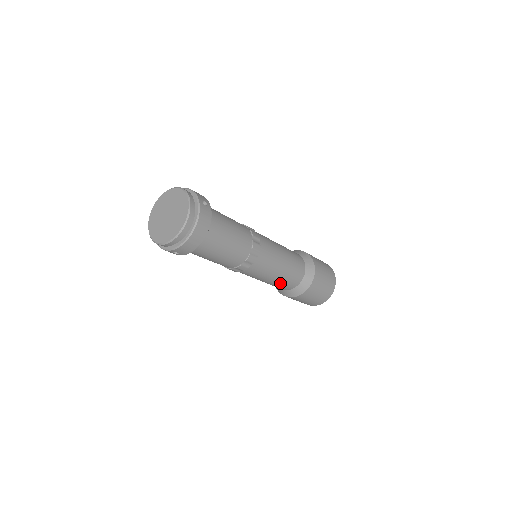
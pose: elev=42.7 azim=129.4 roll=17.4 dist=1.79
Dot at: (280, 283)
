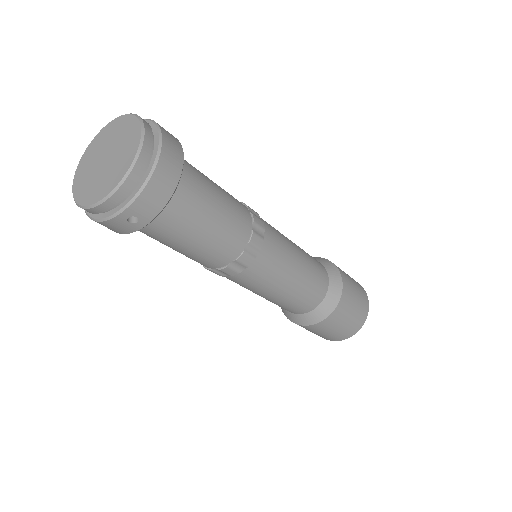
Dot at: (301, 294)
